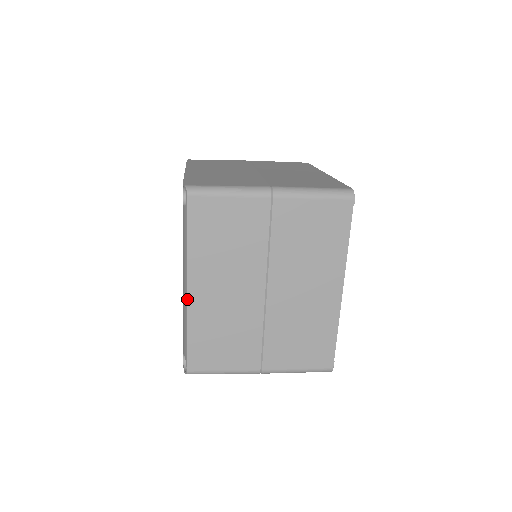
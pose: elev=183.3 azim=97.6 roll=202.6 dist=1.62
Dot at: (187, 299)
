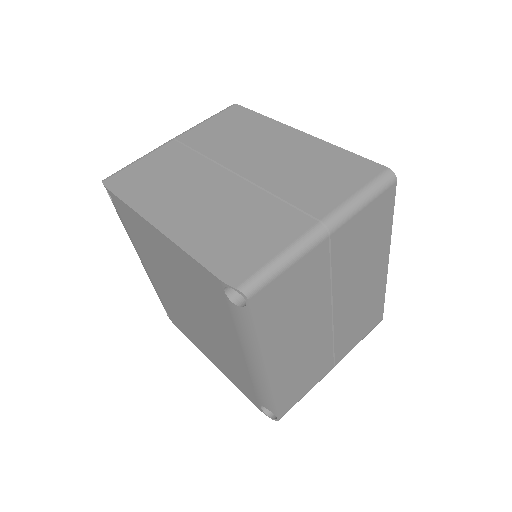
Dot at: (268, 377)
